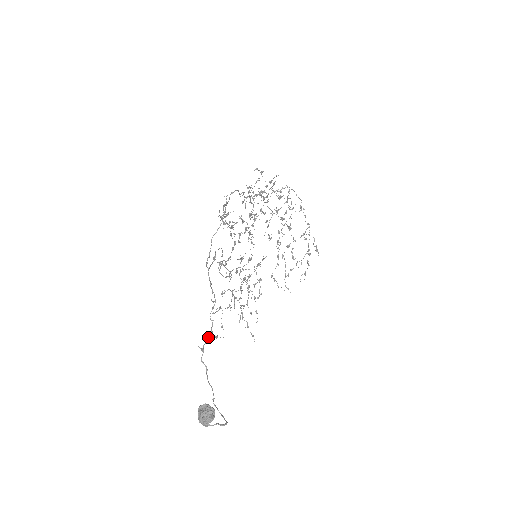
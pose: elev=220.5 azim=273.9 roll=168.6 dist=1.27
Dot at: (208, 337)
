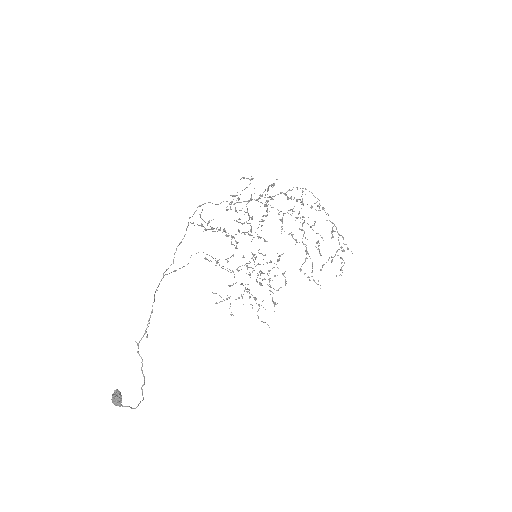
Dot at: (143, 335)
